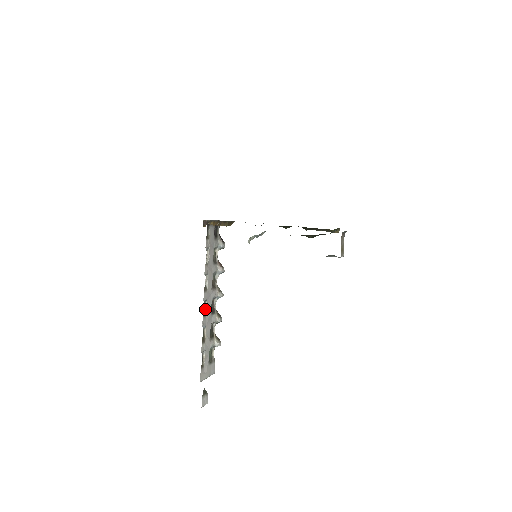
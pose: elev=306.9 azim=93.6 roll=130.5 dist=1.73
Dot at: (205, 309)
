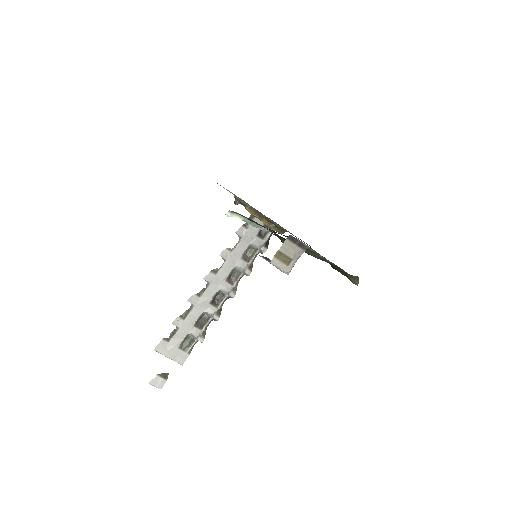
Dot at: (204, 290)
